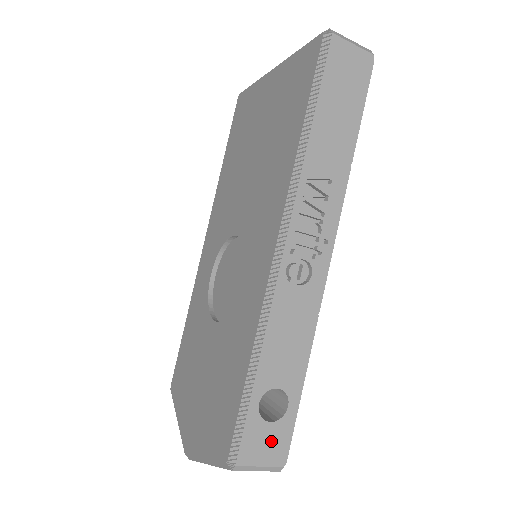
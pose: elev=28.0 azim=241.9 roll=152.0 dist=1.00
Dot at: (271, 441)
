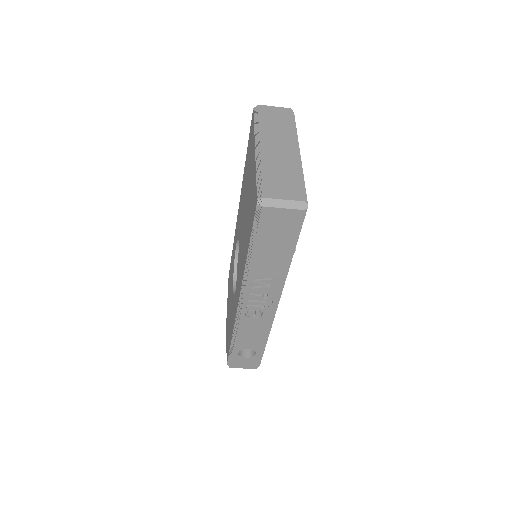
Dot at: (248, 362)
